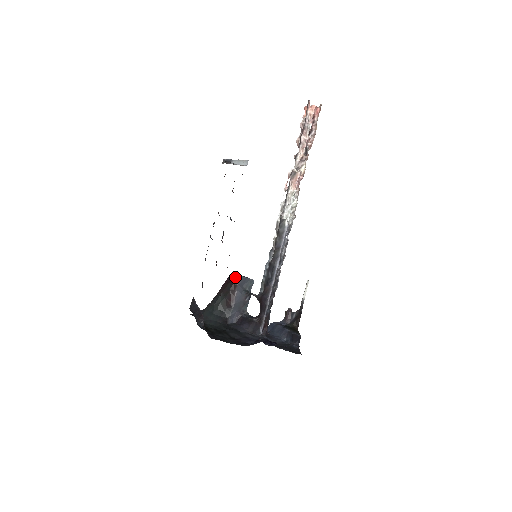
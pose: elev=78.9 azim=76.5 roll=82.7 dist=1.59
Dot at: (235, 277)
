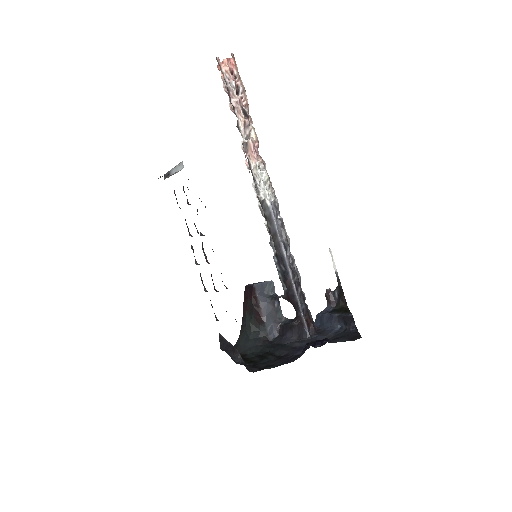
Dot at: (250, 289)
